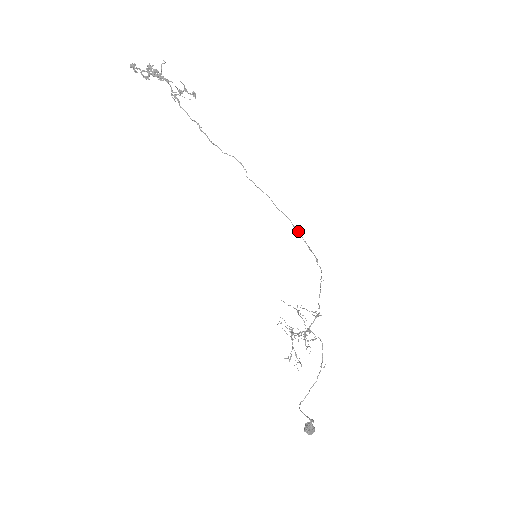
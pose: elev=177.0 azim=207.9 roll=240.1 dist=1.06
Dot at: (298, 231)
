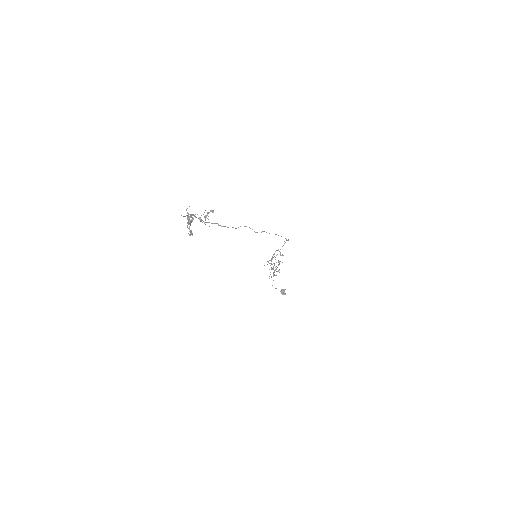
Dot at: occluded
